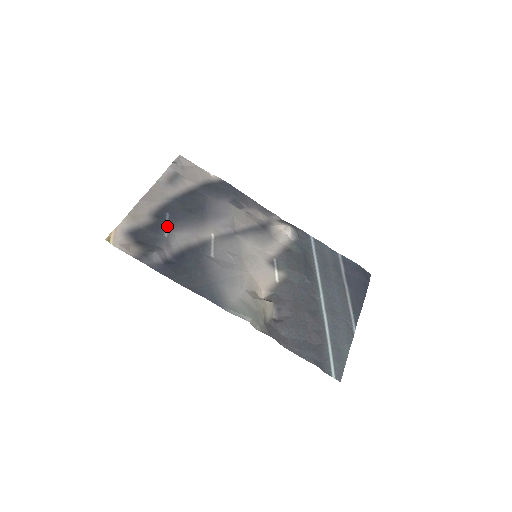
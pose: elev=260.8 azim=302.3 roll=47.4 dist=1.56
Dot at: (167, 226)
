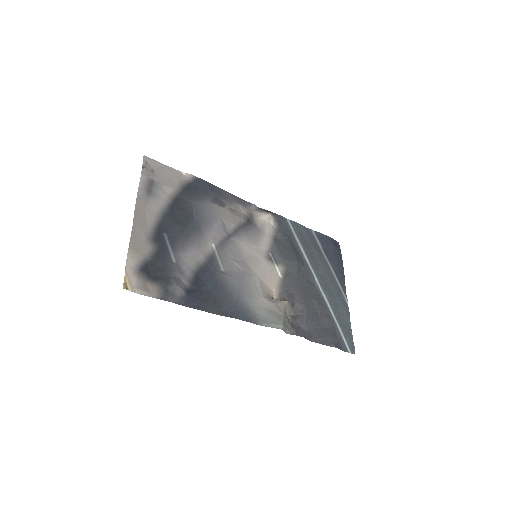
Dot at: (170, 249)
